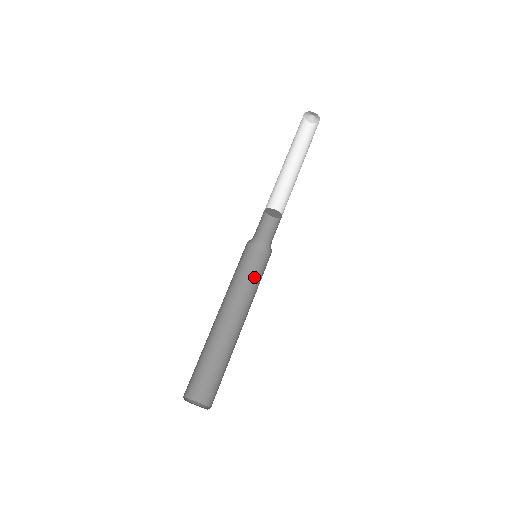
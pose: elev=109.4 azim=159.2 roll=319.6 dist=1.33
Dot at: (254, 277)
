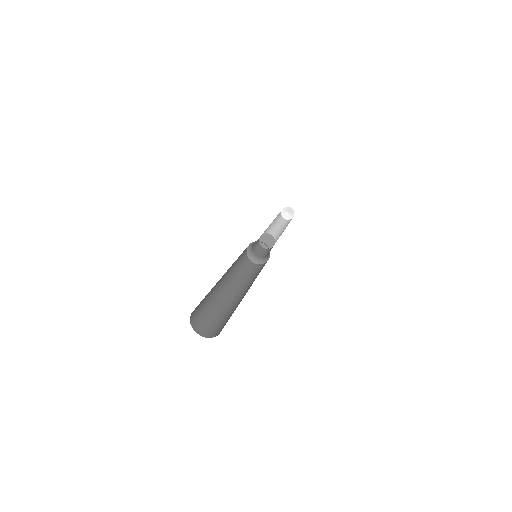
Dot at: (259, 272)
